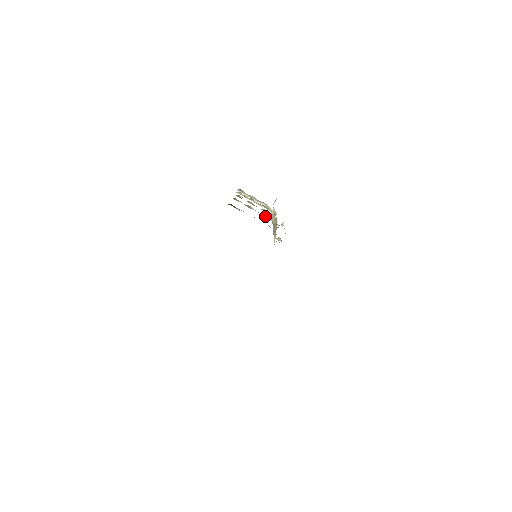
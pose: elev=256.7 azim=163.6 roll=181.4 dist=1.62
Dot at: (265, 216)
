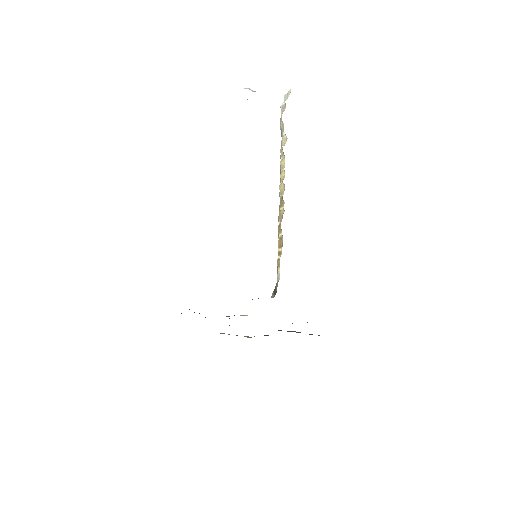
Dot at: occluded
